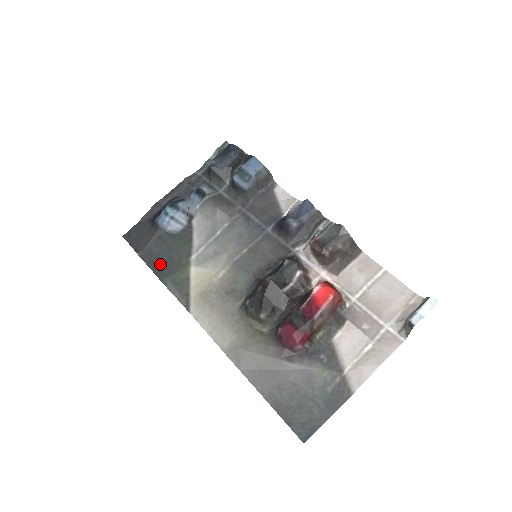
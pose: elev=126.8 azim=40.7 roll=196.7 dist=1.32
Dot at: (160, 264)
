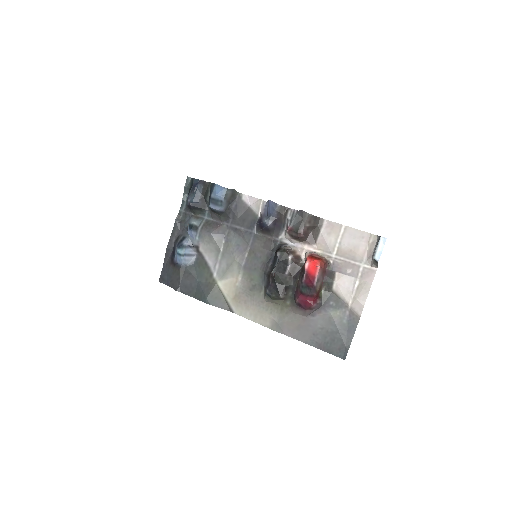
Dot at: (196, 291)
